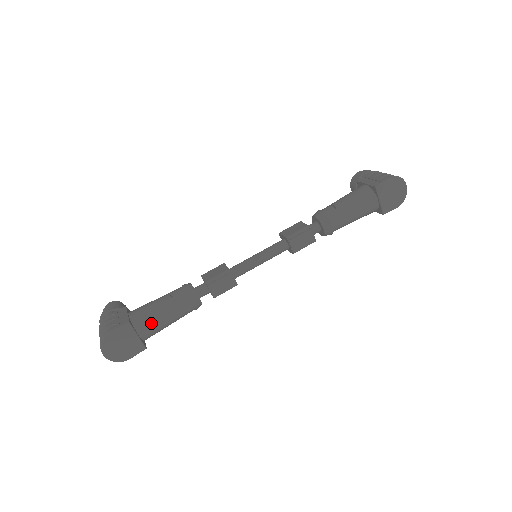
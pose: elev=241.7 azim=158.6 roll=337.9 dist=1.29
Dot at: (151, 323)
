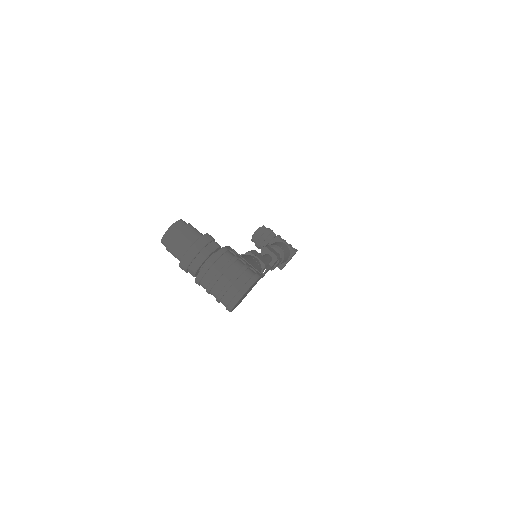
Dot at: occluded
